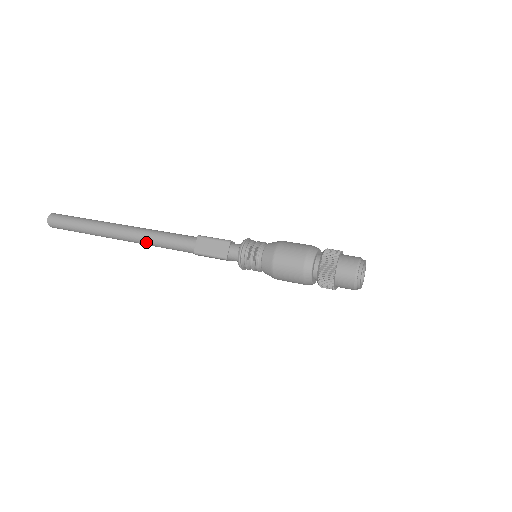
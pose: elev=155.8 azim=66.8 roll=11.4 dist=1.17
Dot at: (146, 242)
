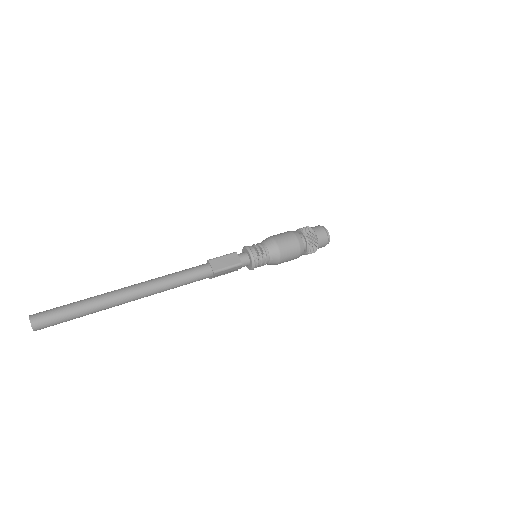
Dot at: (163, 287)
